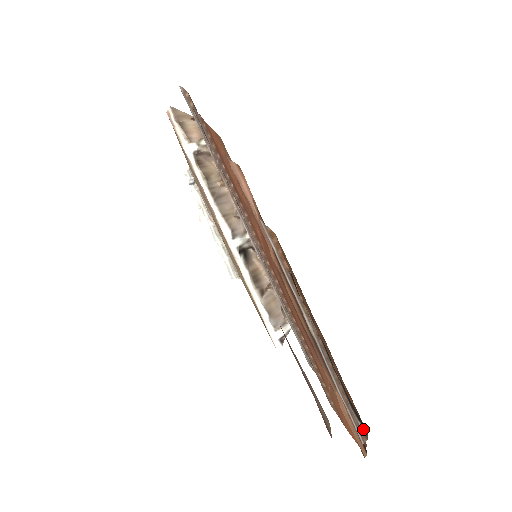
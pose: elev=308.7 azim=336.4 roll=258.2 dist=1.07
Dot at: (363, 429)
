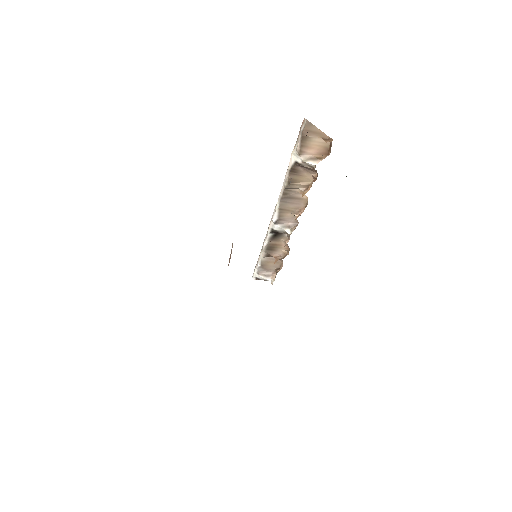
Dot at: occluded
